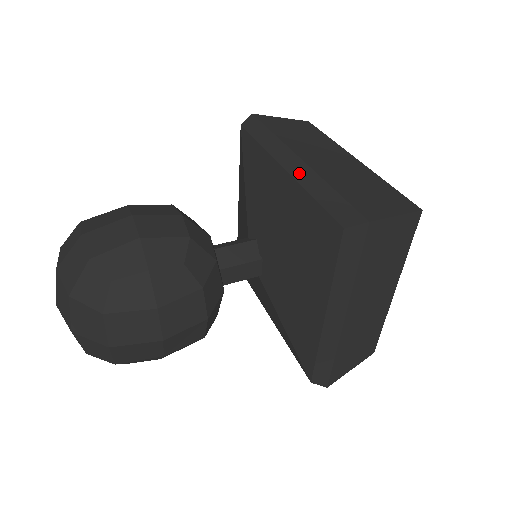
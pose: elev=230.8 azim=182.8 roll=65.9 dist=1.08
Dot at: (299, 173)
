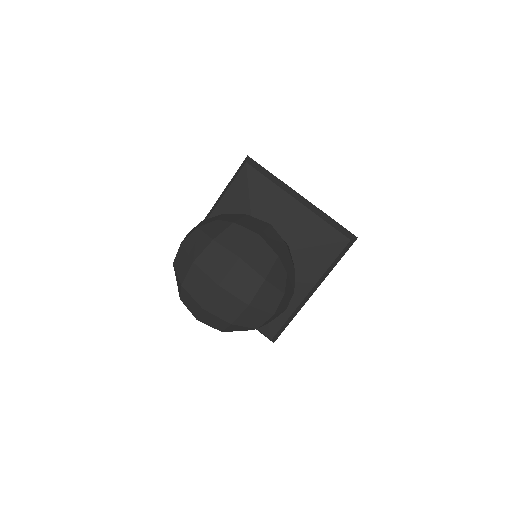
Dot at: (215, 205)
